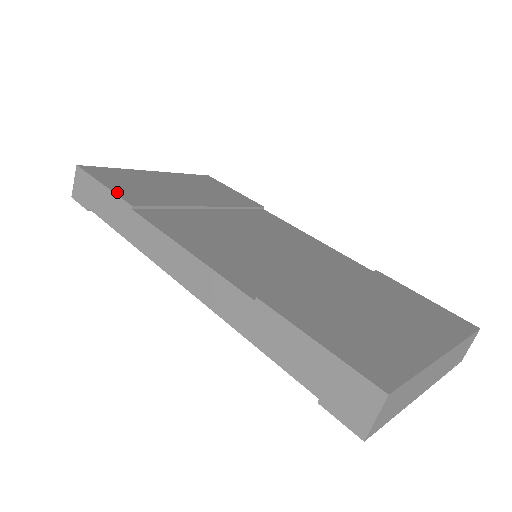
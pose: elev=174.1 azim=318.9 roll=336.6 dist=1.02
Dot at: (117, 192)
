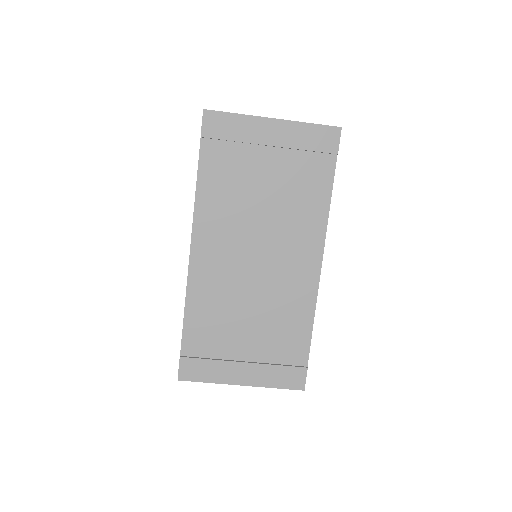
Dot at: occluded
